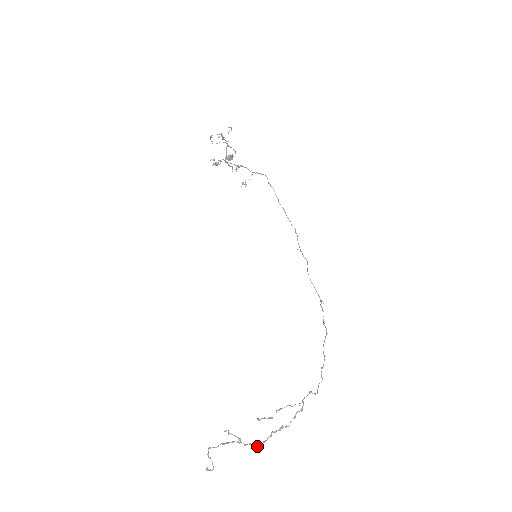
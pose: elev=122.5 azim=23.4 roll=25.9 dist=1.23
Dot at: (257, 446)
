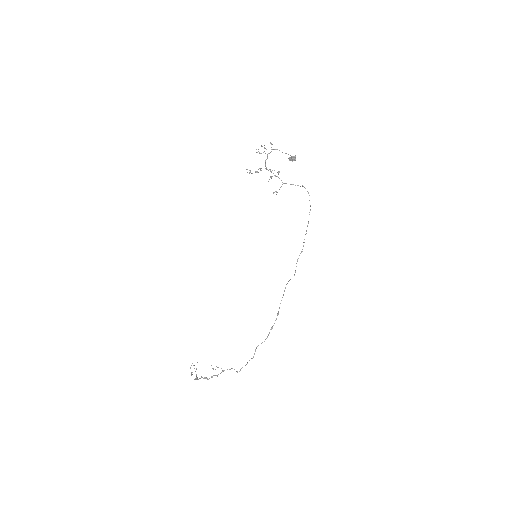
Dot at: (194, 379)
